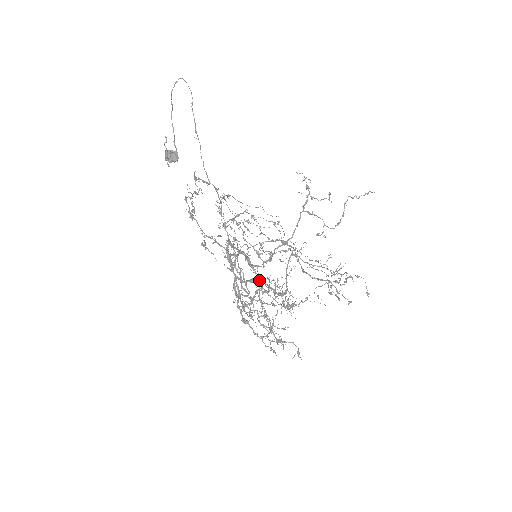
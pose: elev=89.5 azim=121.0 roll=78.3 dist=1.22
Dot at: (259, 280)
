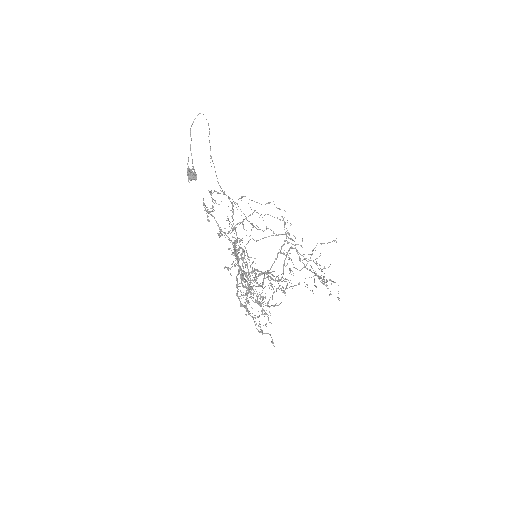
Dot at: occluded
